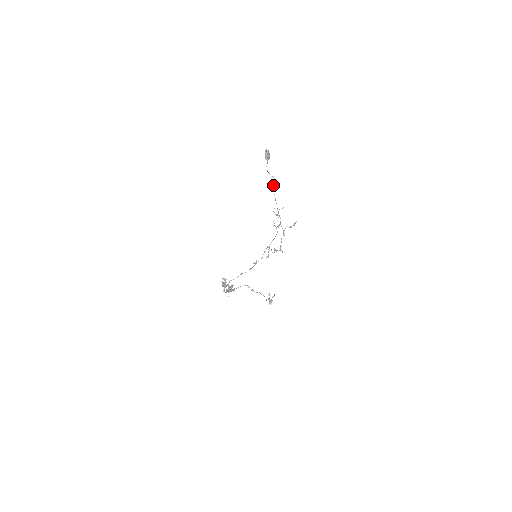
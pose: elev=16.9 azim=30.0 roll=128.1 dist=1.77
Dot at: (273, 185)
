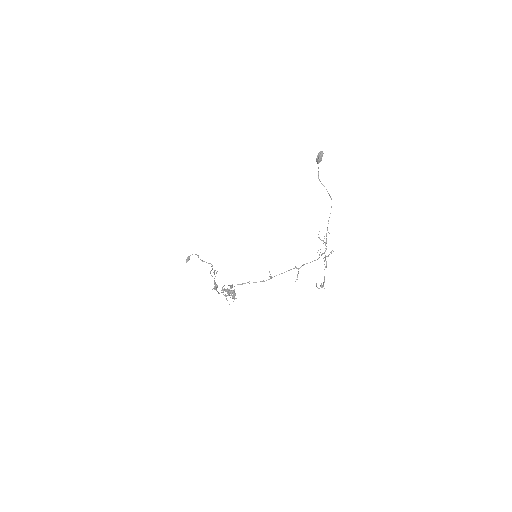
Dot at: occluded
